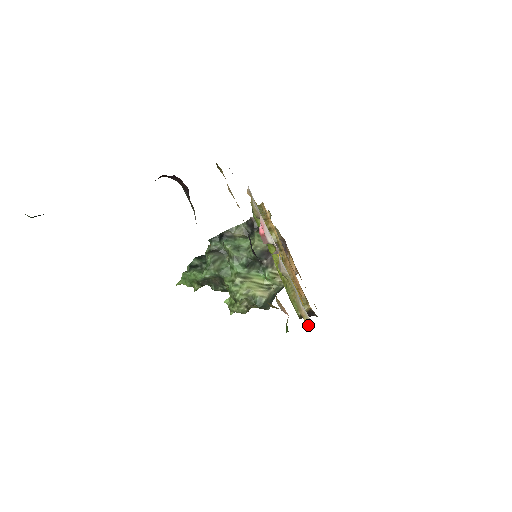
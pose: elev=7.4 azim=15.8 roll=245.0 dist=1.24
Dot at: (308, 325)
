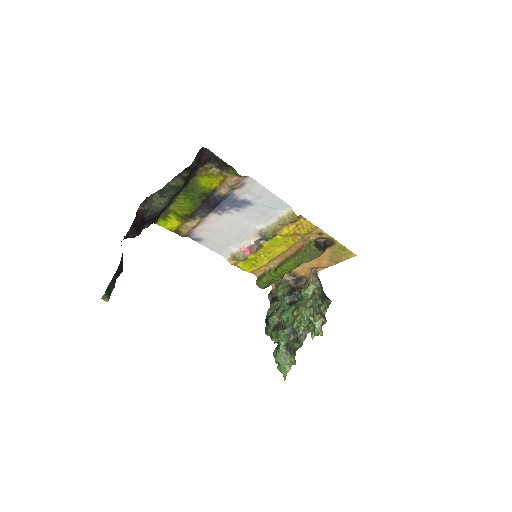
Dot at: (292, 213)
